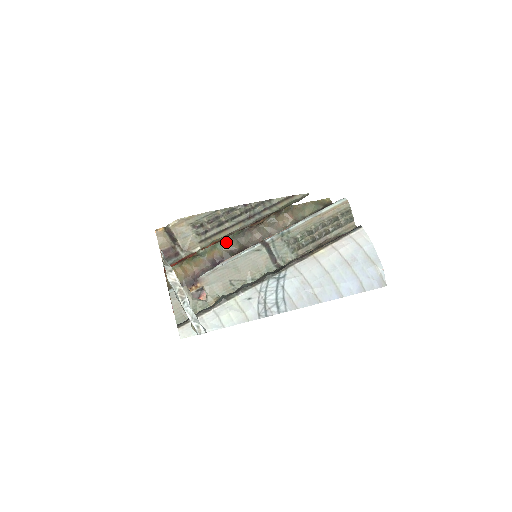
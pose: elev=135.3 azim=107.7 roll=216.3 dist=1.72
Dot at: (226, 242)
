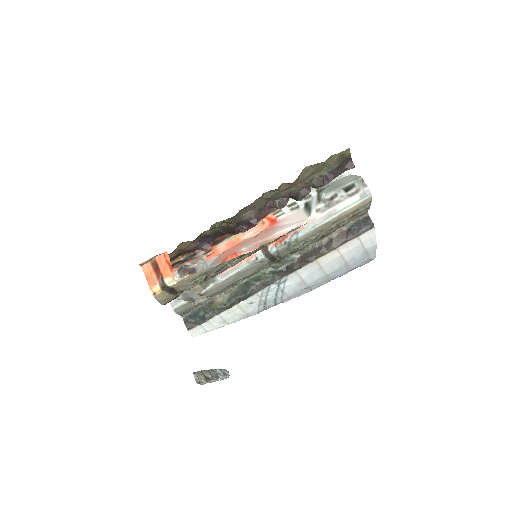
Dot at: (216, 224)
